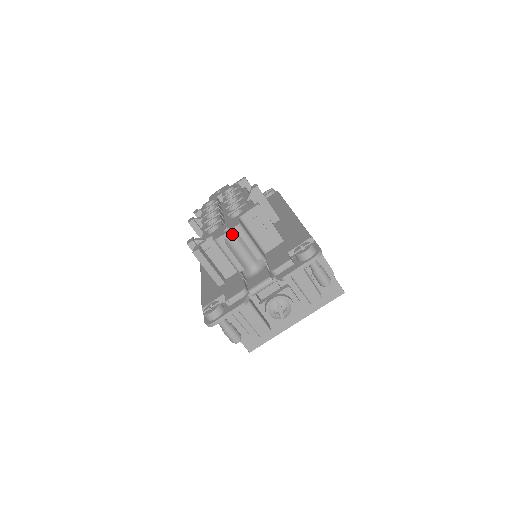
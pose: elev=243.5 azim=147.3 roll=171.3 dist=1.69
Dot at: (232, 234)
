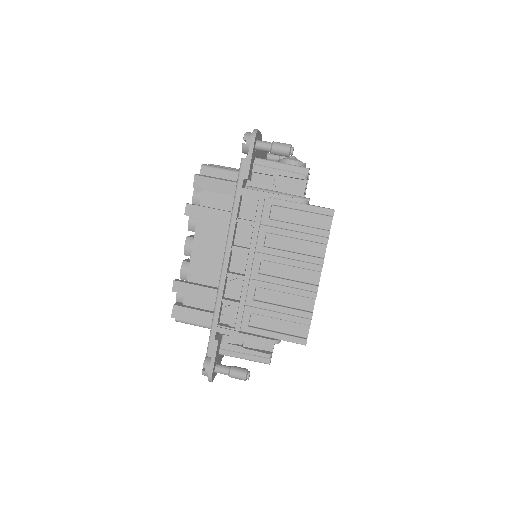
Dot at: occluded
